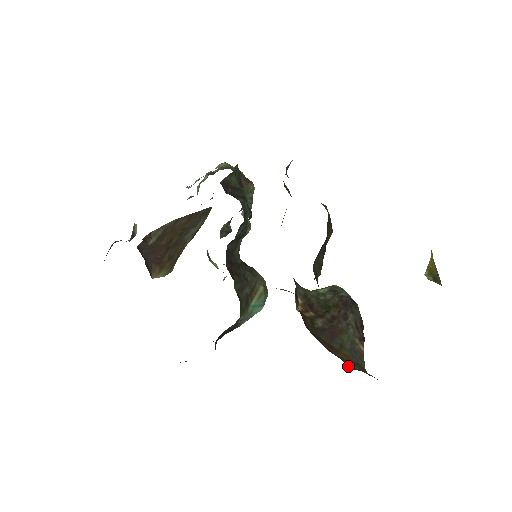
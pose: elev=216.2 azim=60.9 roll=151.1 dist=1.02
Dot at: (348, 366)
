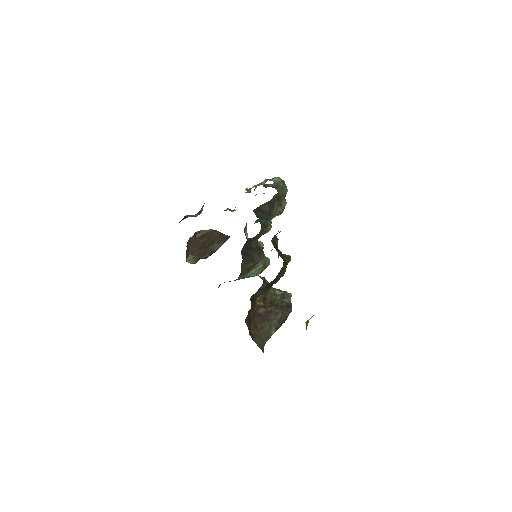
Dot at: (254, 340)
